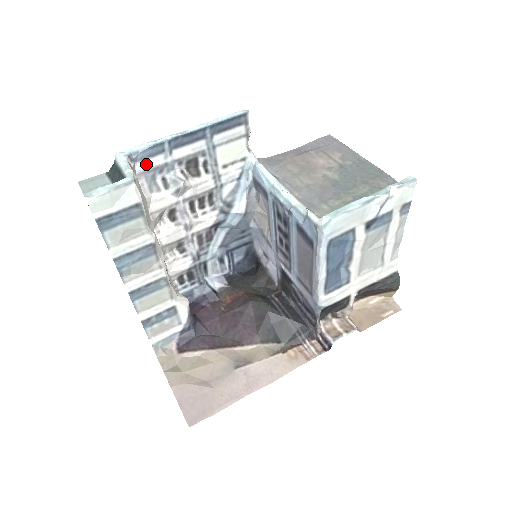
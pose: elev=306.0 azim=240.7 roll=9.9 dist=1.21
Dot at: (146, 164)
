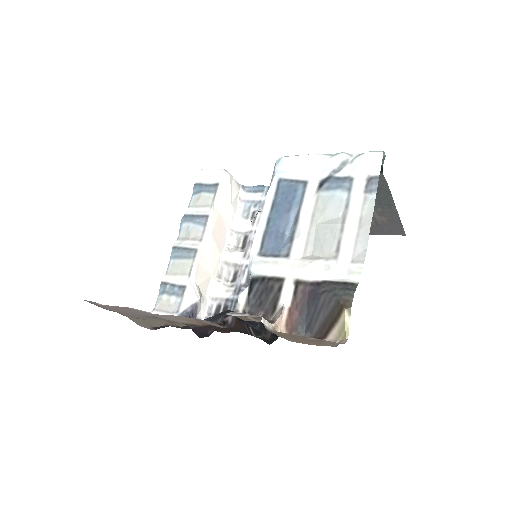
Dot at: (249, 196)
